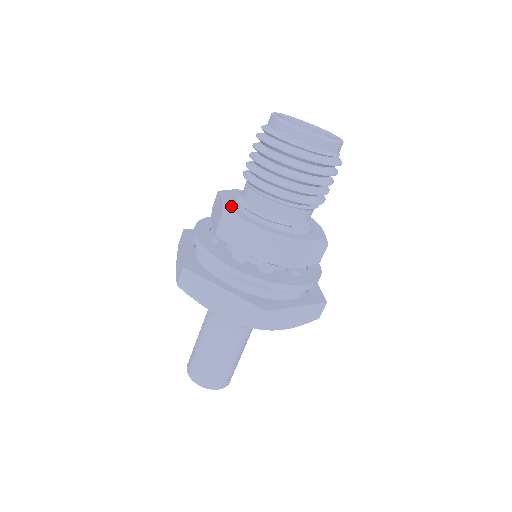
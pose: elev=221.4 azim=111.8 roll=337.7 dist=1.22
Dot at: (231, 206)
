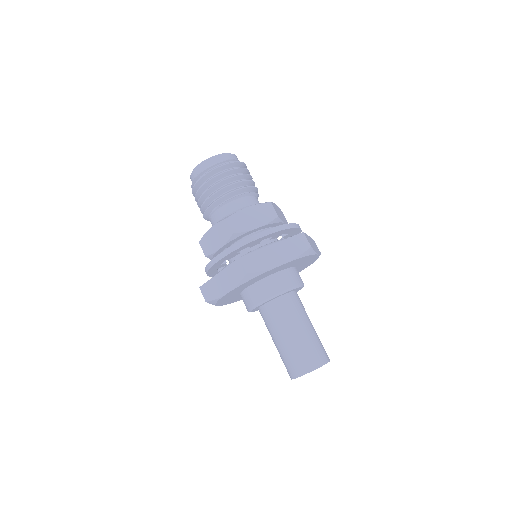
Dot at: occluded
